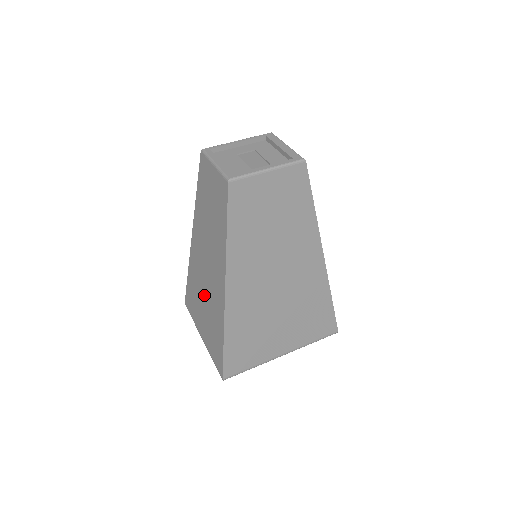
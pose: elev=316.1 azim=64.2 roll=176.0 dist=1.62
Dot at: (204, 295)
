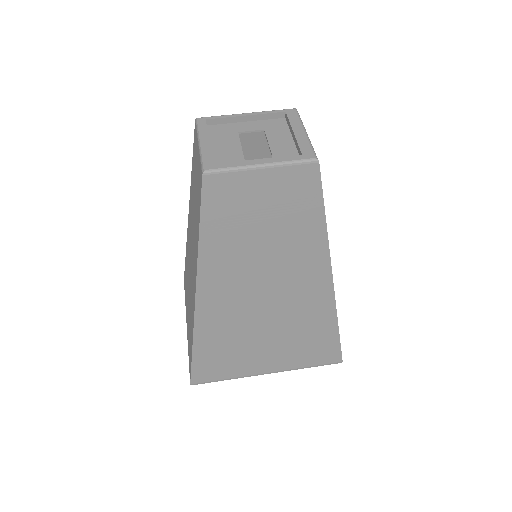
Dot at: (189, 286)
